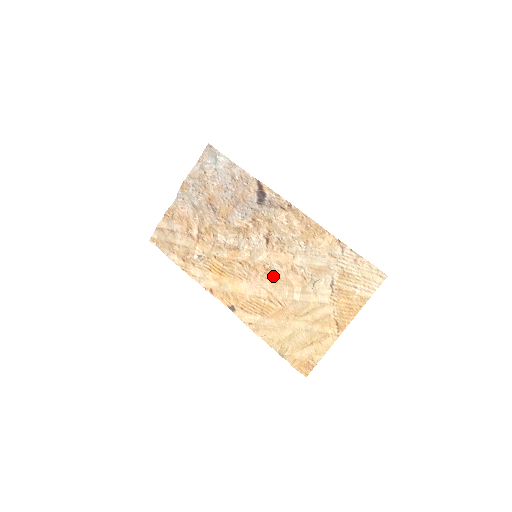
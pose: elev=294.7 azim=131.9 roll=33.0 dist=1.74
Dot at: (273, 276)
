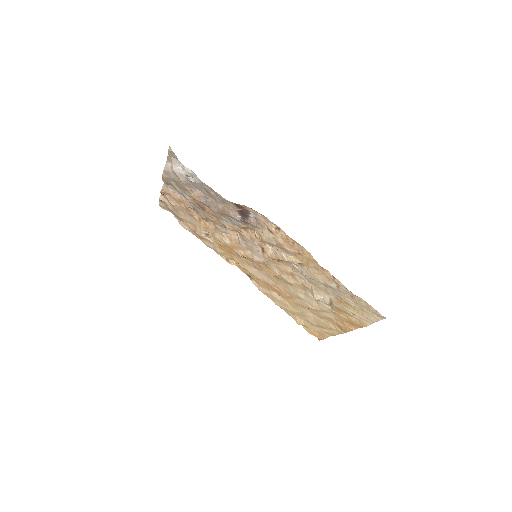
Dot at: (276, 276)
